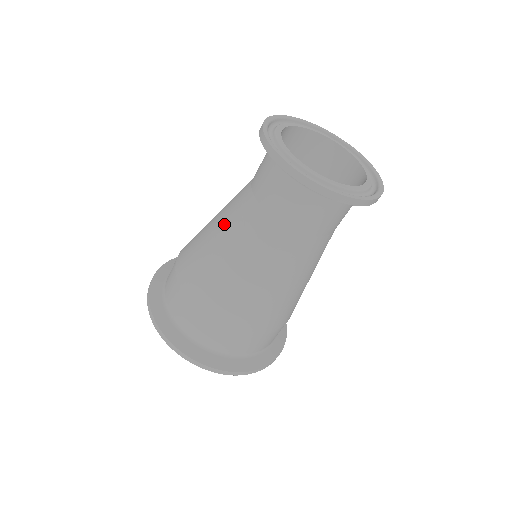
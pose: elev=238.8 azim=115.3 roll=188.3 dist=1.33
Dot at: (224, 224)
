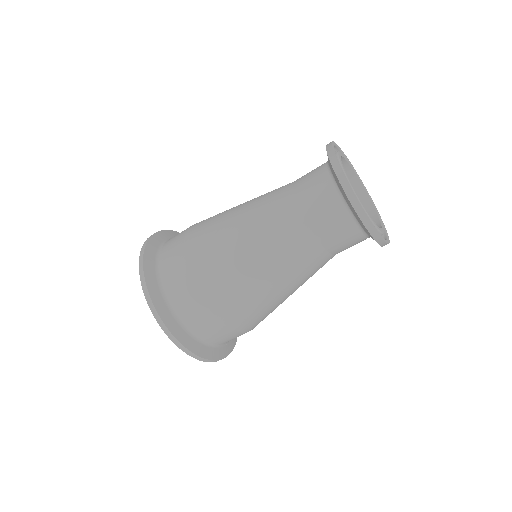
Dot at: occluded
